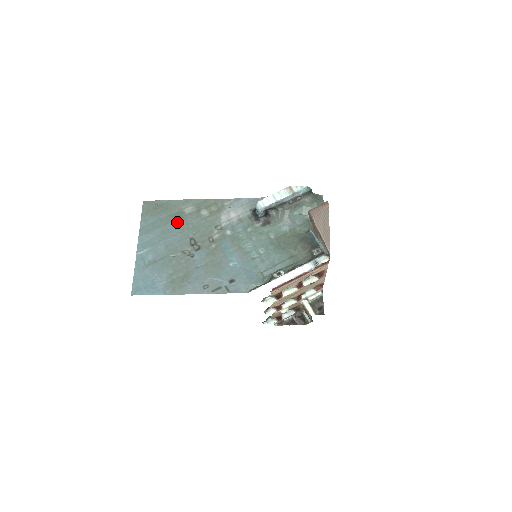
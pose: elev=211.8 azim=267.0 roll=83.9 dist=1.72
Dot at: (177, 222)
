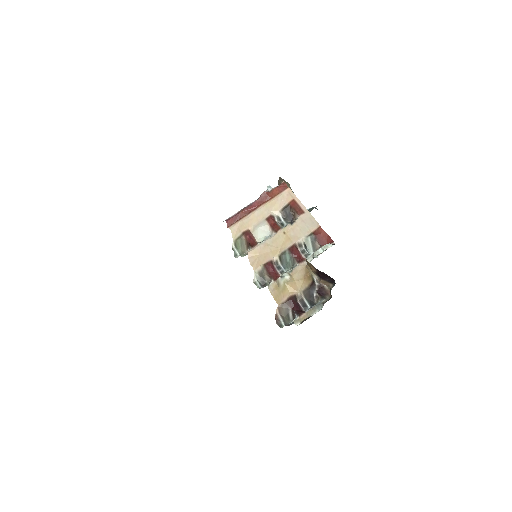
Dot at: occluded
